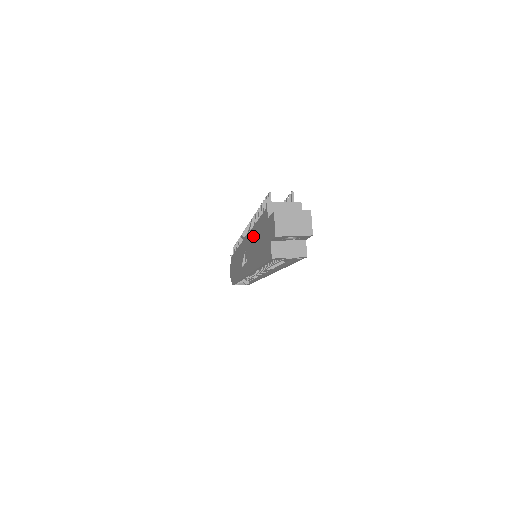
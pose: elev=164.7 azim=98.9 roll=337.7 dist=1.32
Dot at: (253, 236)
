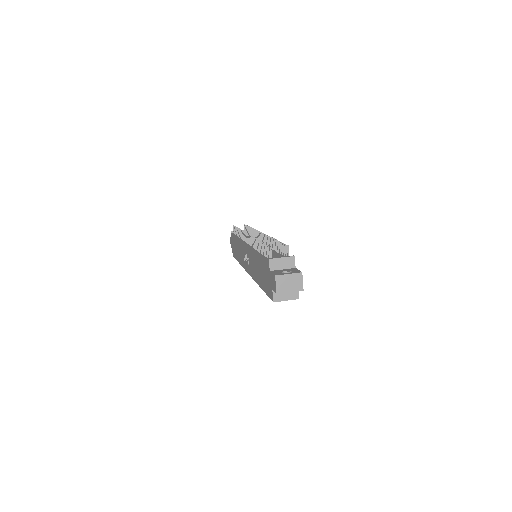
Dot at: (256, 259)
